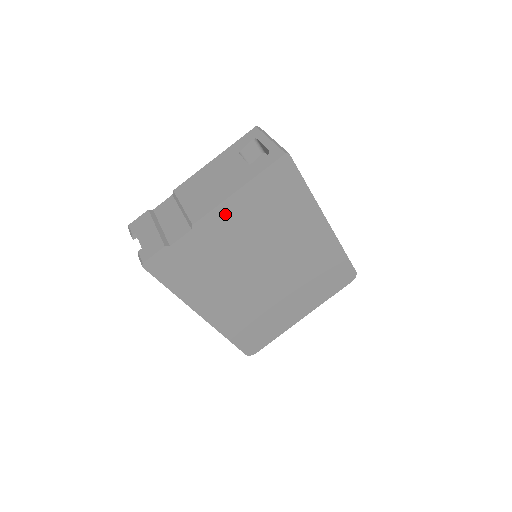
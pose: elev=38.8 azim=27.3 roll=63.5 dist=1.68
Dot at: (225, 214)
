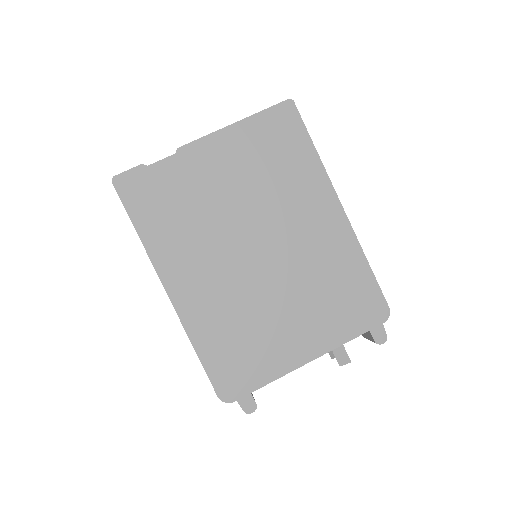
Dot at: (215, 148)
